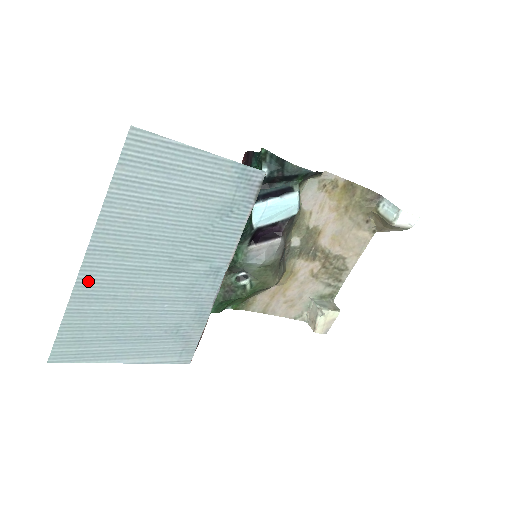
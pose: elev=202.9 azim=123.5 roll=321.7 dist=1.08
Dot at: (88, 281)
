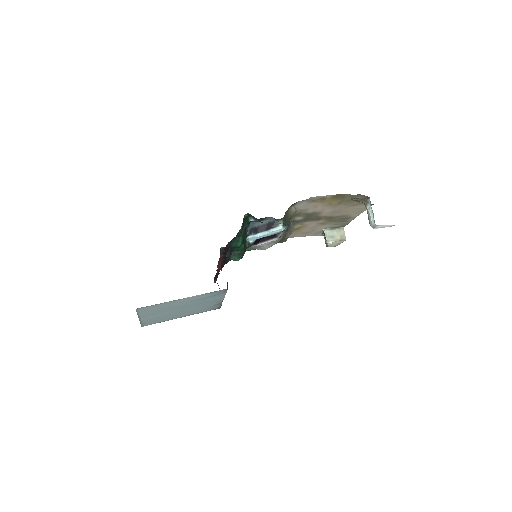
Dot at: (146, 319)
